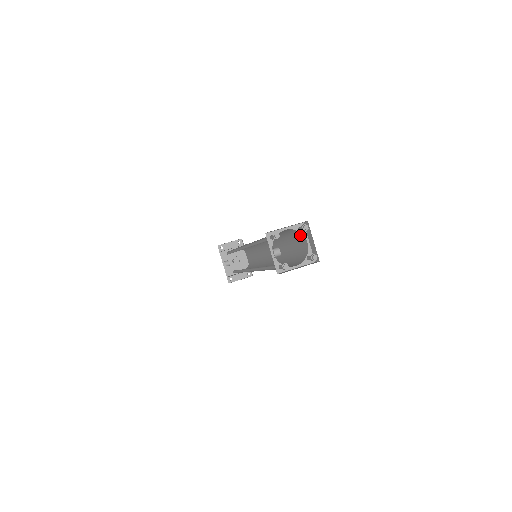
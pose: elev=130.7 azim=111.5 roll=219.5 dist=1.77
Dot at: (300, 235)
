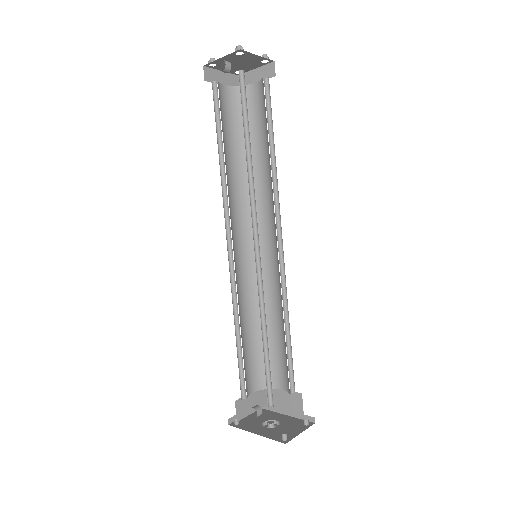
Dot at: (246, 93)
